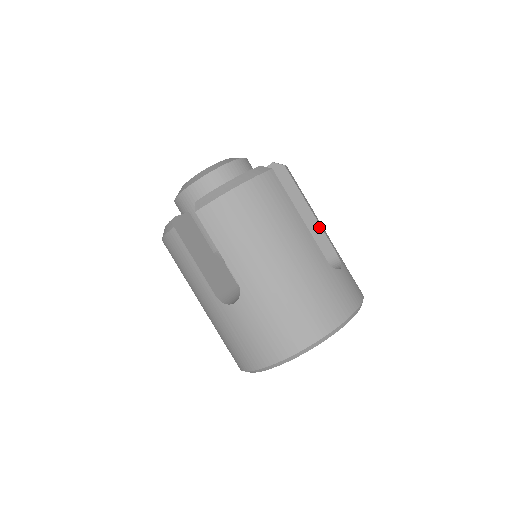
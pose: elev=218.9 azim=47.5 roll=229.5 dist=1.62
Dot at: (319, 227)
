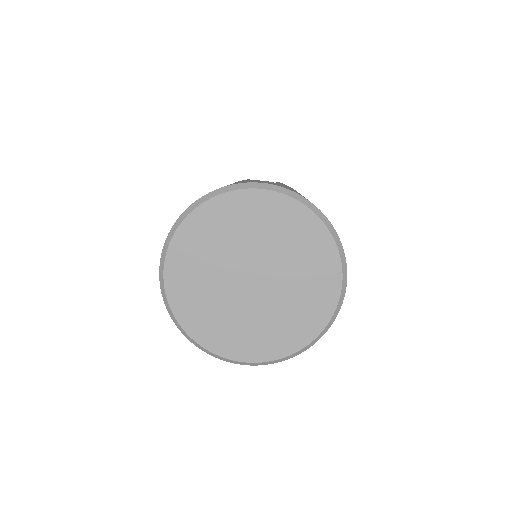
Dot at: occluded
